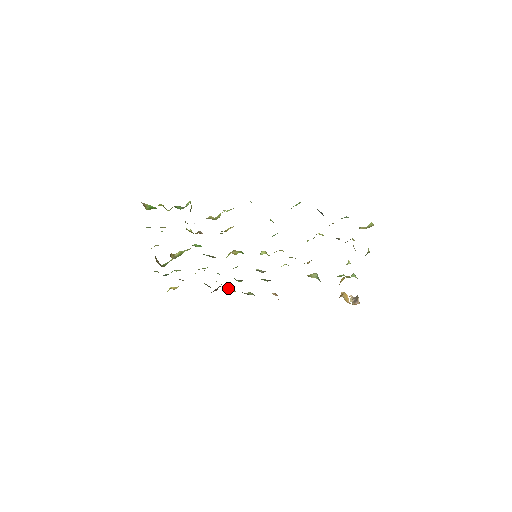
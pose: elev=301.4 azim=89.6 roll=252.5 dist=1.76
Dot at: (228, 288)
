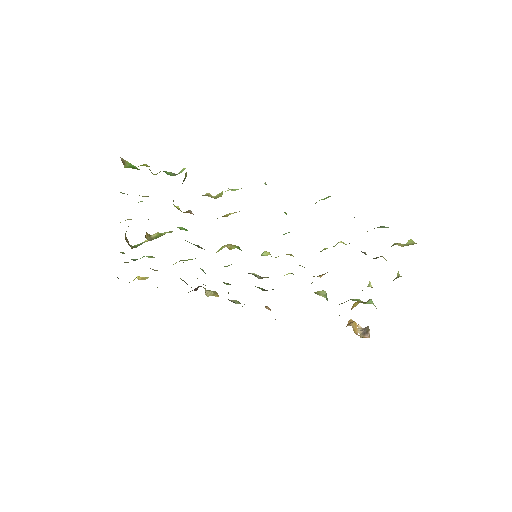
Dot at: (210, 290)
